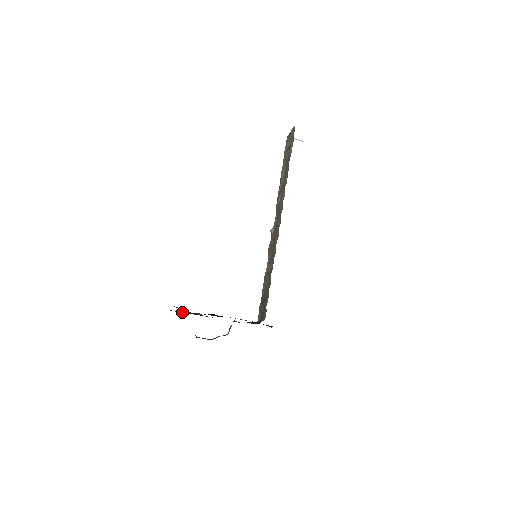
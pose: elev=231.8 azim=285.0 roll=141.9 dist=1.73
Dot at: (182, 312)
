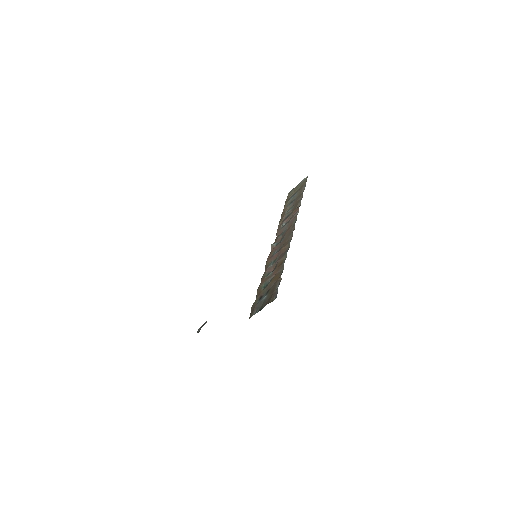
Dot at: occluded
